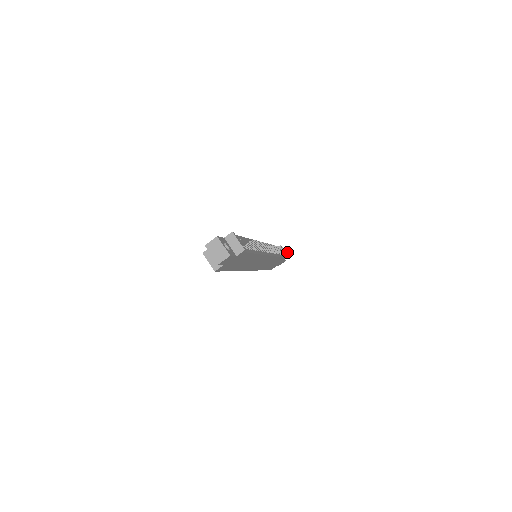
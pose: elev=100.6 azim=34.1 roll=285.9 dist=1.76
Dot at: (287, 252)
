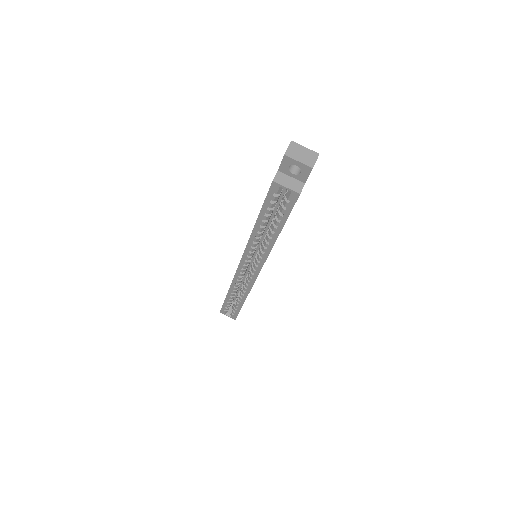
Dot at: occluded
